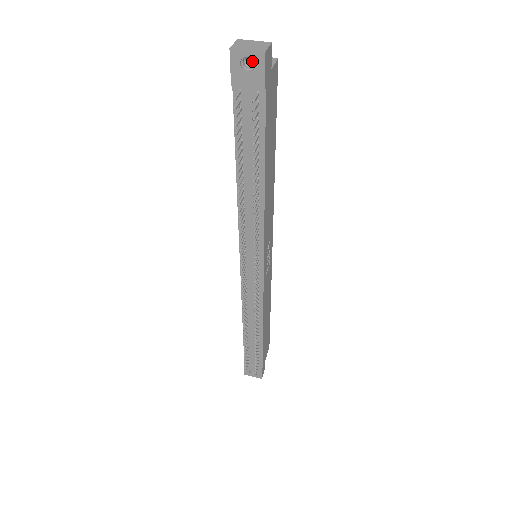
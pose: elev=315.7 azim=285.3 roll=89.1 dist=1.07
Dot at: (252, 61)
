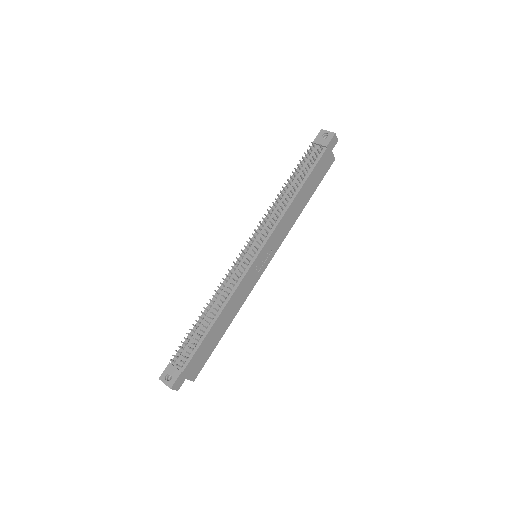
Dot at: occluded
